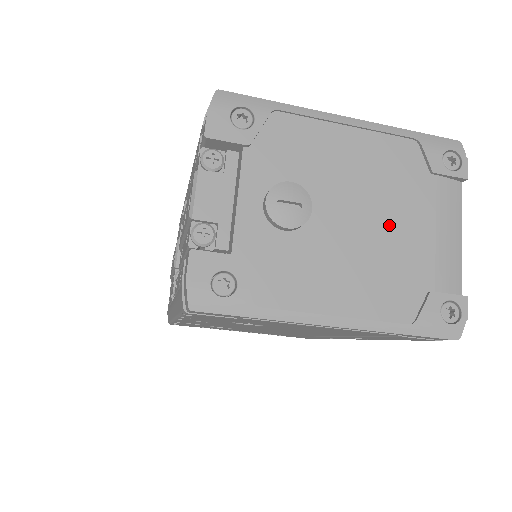
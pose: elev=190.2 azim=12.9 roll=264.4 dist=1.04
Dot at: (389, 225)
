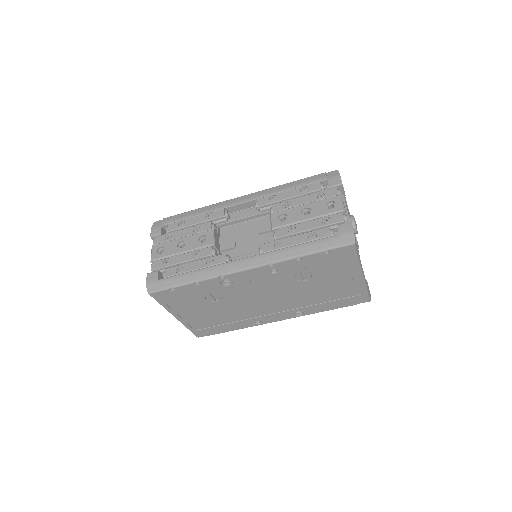
Dot at: occluded
